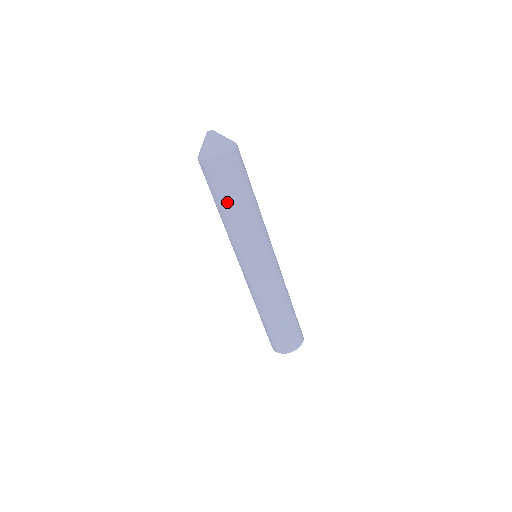
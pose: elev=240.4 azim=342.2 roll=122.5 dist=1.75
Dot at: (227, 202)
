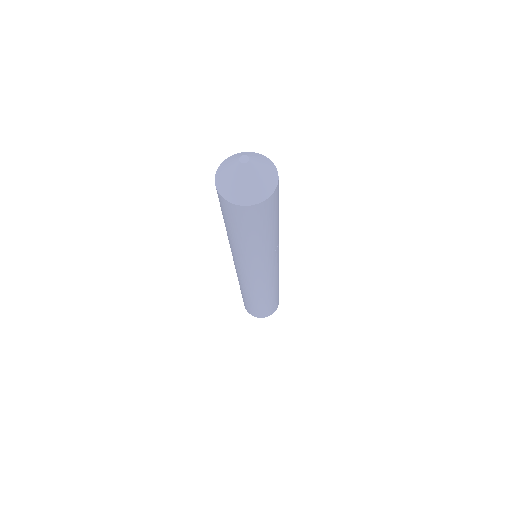
Dot at: (225, 224)
